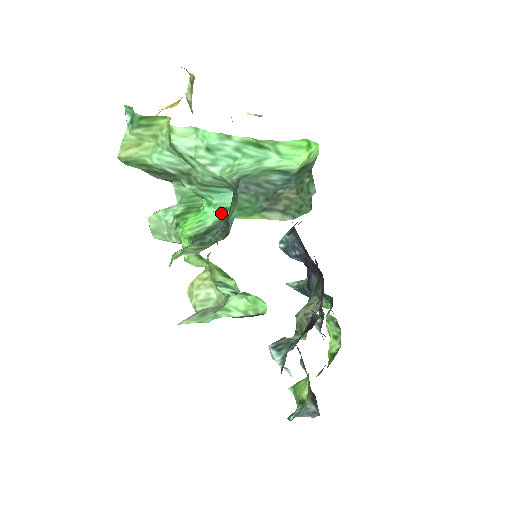
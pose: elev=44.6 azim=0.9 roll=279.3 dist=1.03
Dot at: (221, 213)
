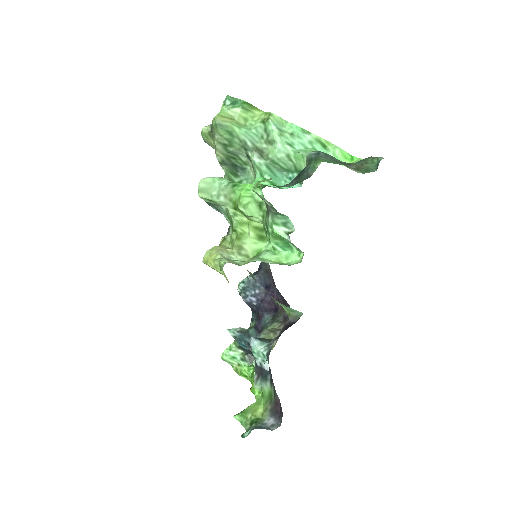
Dot at: (274, 187)
